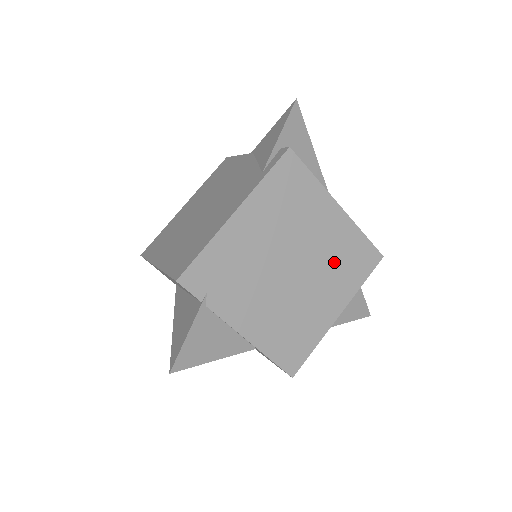
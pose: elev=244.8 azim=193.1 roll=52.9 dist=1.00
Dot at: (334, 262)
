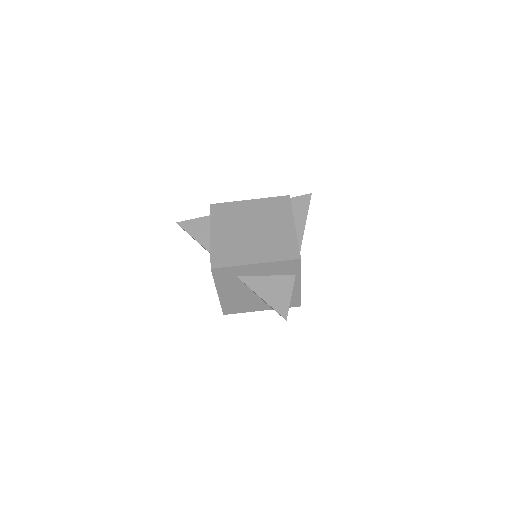
Dot at: (273, 242)
